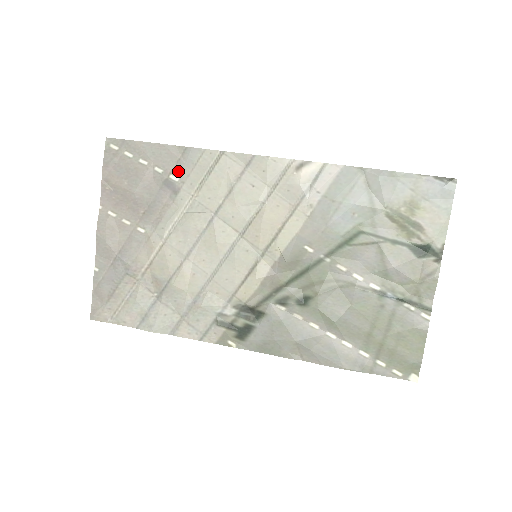
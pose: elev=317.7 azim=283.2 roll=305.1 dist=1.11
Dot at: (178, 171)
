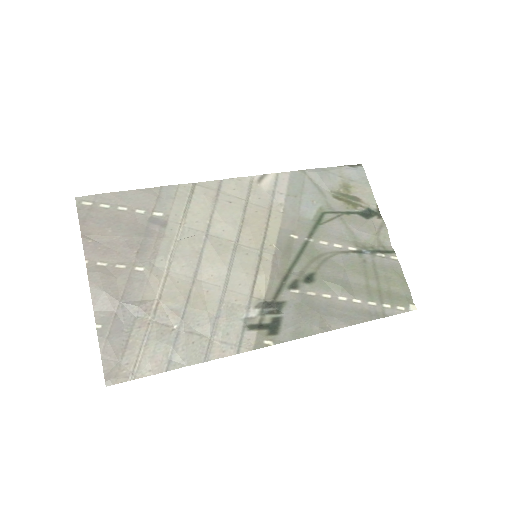
Dot at: (160, 207)
